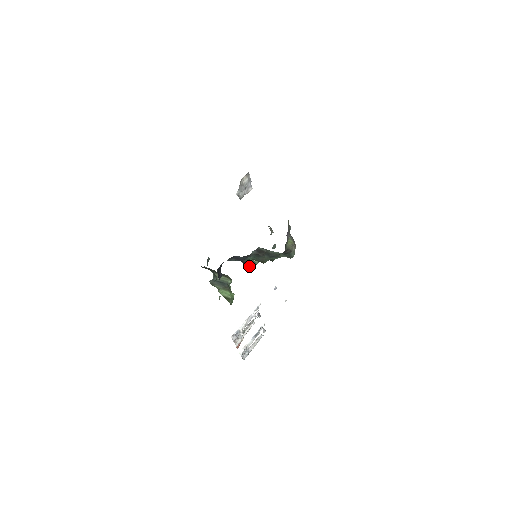
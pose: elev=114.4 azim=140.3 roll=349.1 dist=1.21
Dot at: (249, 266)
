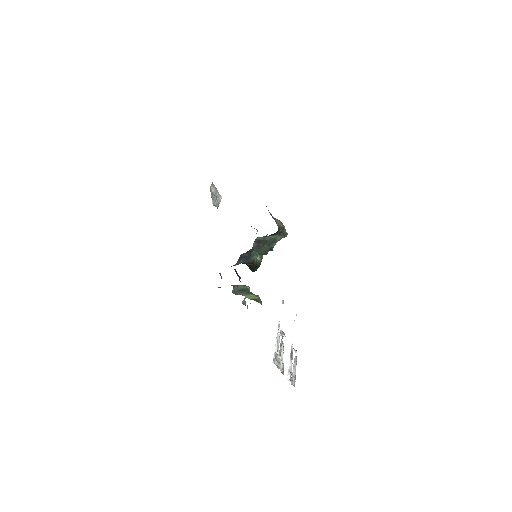
Dot at: (256, 266)
